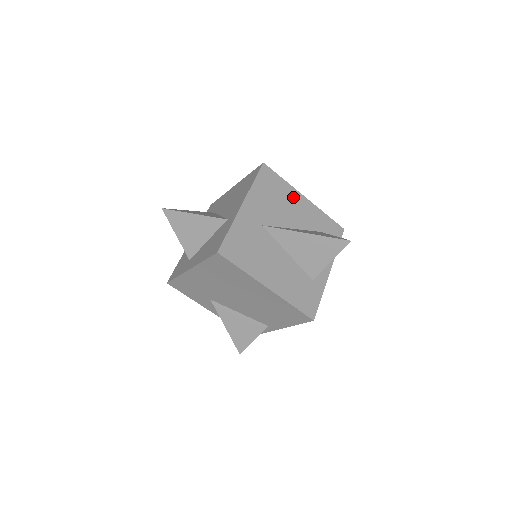
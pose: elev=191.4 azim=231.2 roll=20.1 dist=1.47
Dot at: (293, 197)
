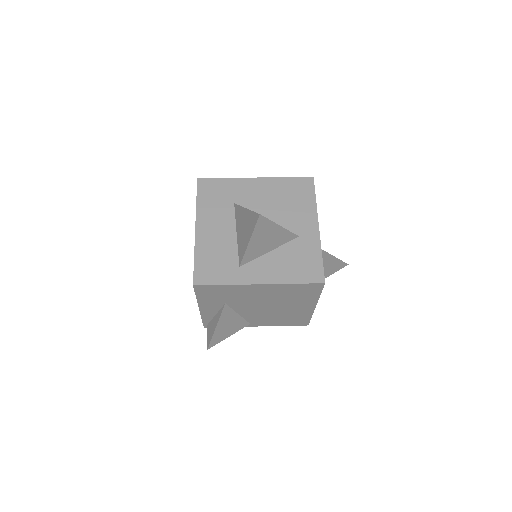
Dot at: occluded
